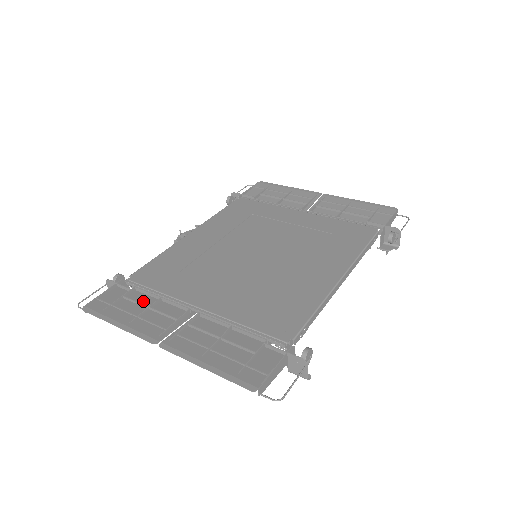
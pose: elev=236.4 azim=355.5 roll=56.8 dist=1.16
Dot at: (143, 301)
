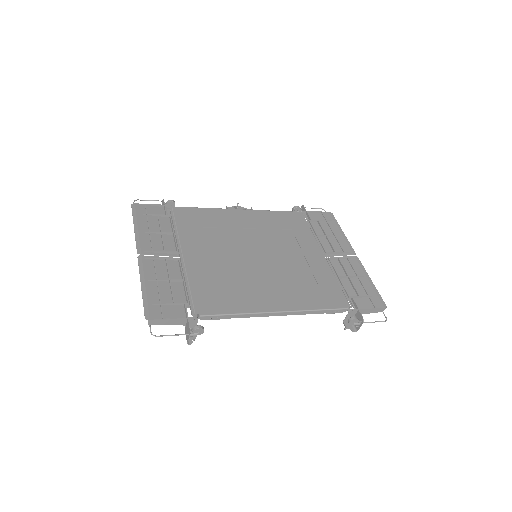
Dot at: (164, 226)
